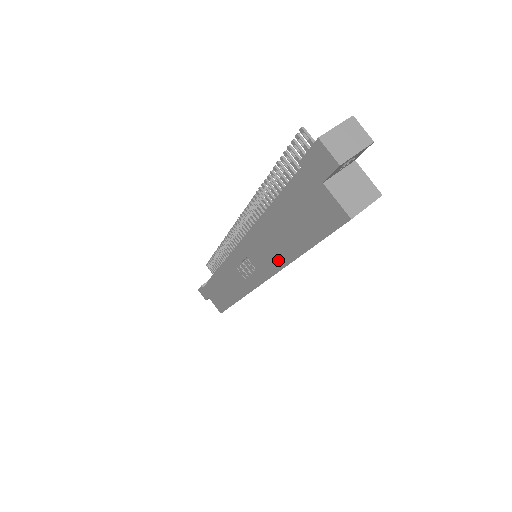
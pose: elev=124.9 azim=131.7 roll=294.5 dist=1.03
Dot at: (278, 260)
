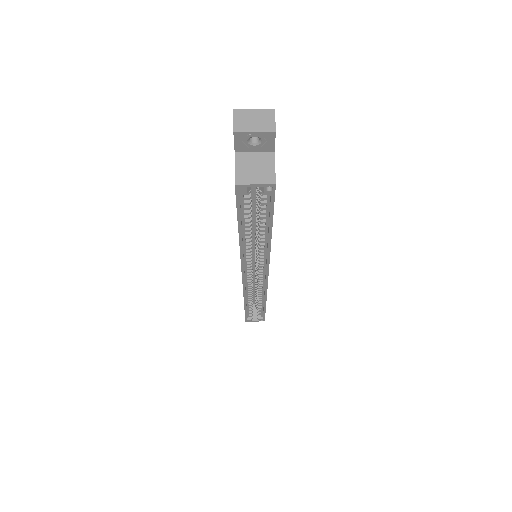
Dot at: occluded
